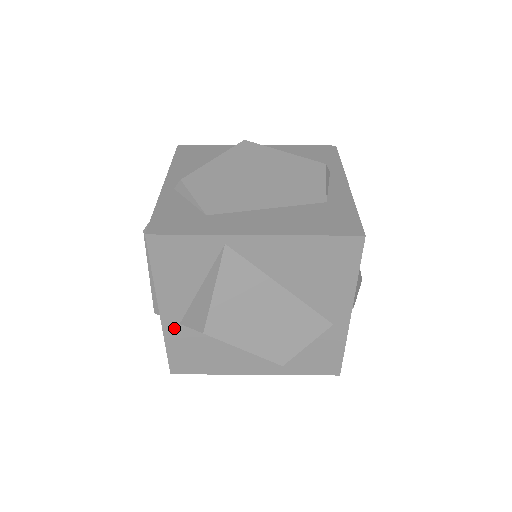
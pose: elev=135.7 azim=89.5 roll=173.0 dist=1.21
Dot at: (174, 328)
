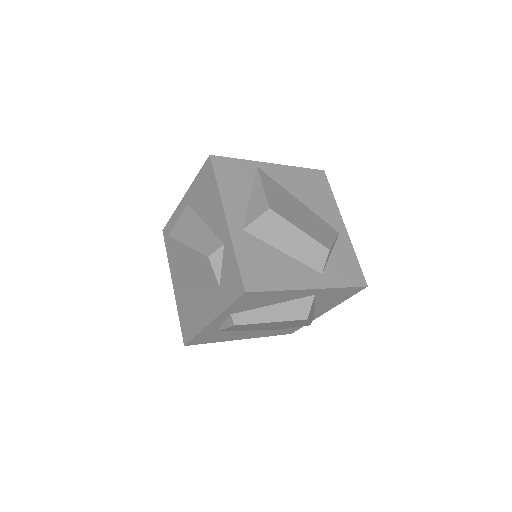
Dot at: (239, 234)
